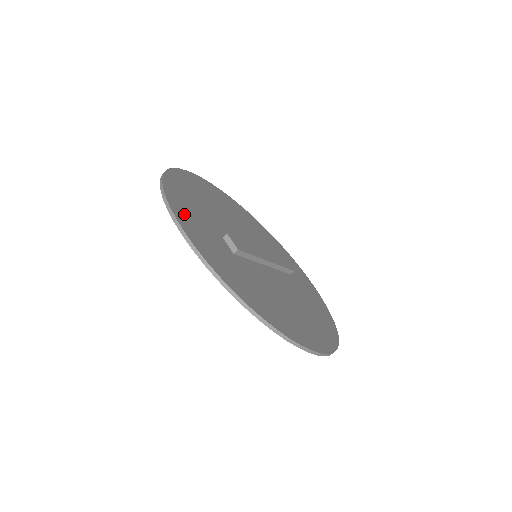
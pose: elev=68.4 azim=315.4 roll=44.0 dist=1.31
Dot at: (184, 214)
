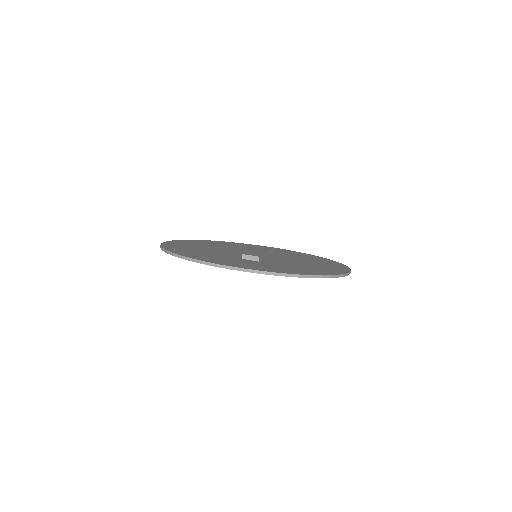
Dot at: (220, 262)
